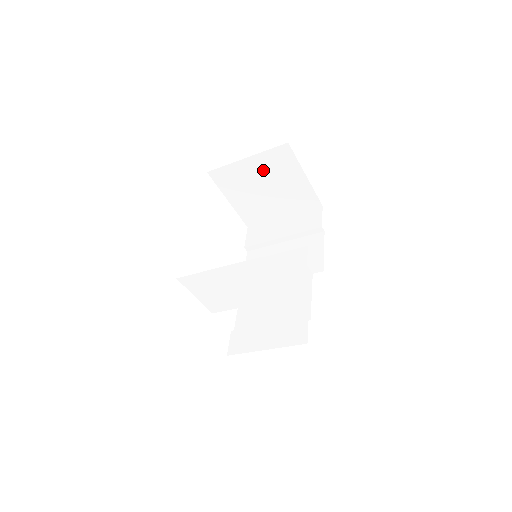
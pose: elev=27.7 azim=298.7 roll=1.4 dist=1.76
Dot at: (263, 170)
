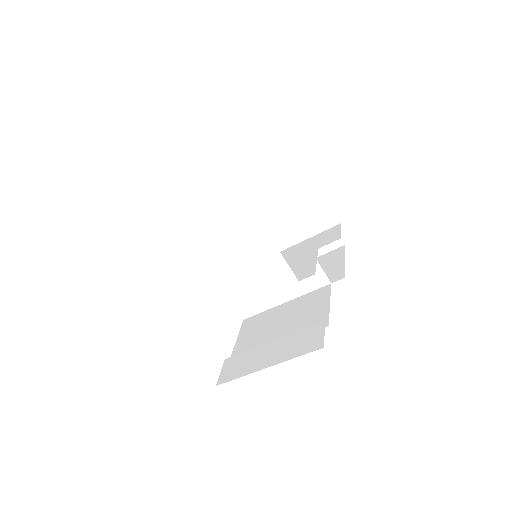
Dot at: (267, 179)
